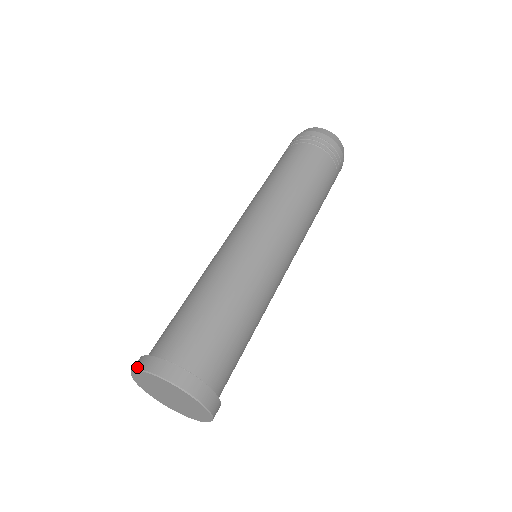
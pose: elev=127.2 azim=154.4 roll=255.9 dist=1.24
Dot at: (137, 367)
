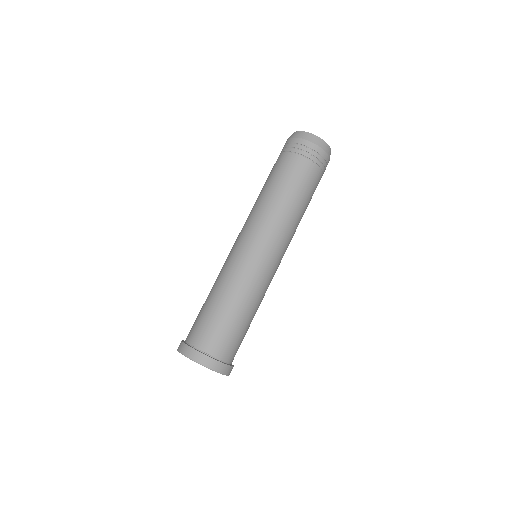
Dot at: (180, 351)
